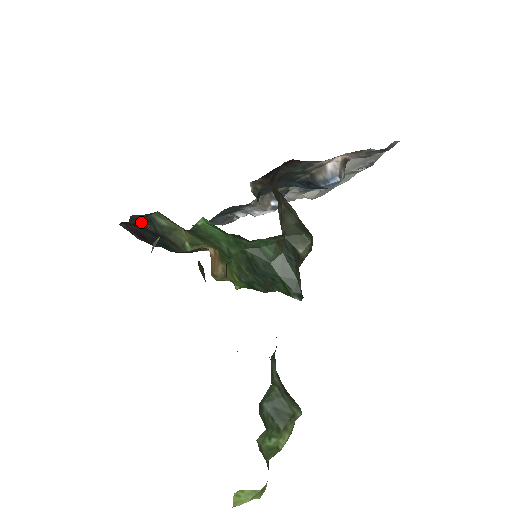
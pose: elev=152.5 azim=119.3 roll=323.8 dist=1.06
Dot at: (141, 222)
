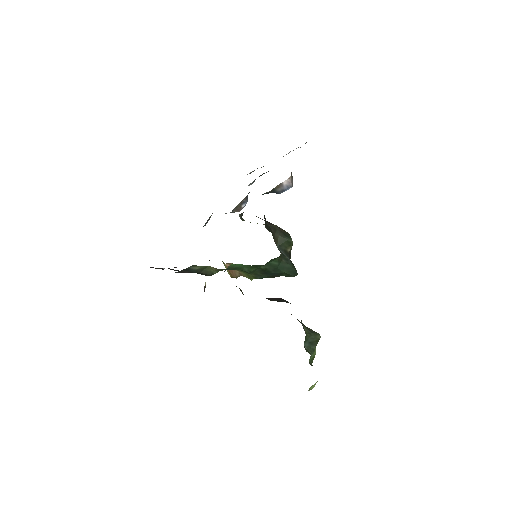
Dot at: (179, 272)
